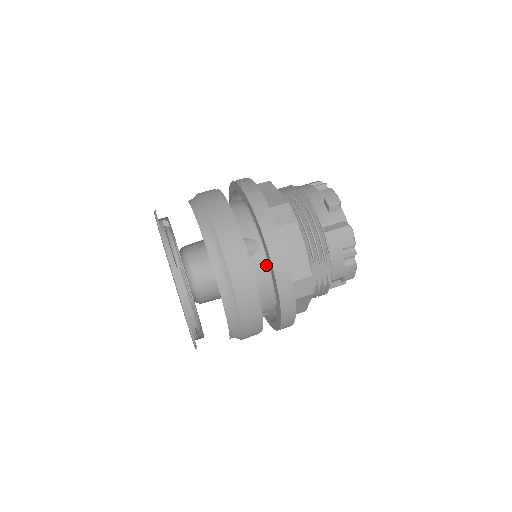
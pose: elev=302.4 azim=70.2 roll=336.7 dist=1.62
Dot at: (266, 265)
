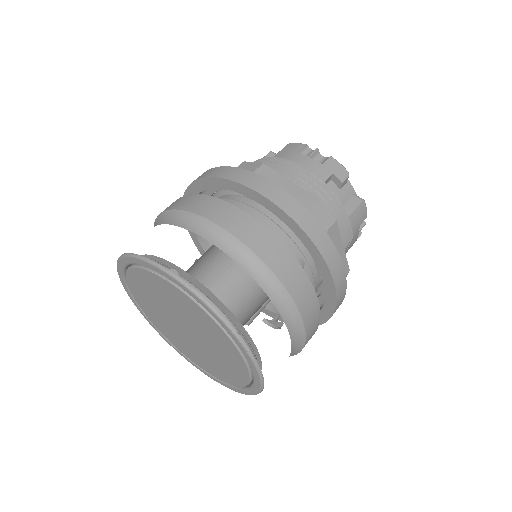
Dot at: (312, 281)
